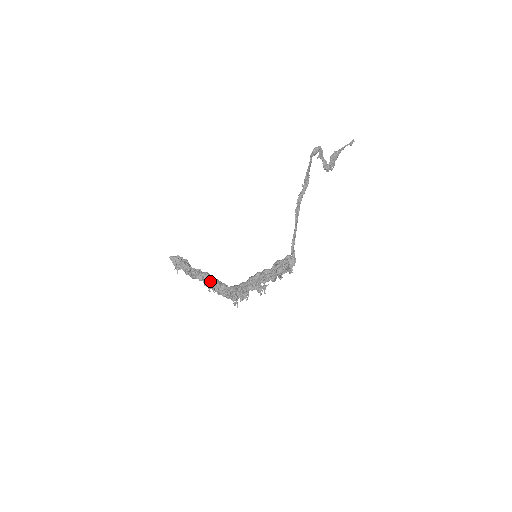
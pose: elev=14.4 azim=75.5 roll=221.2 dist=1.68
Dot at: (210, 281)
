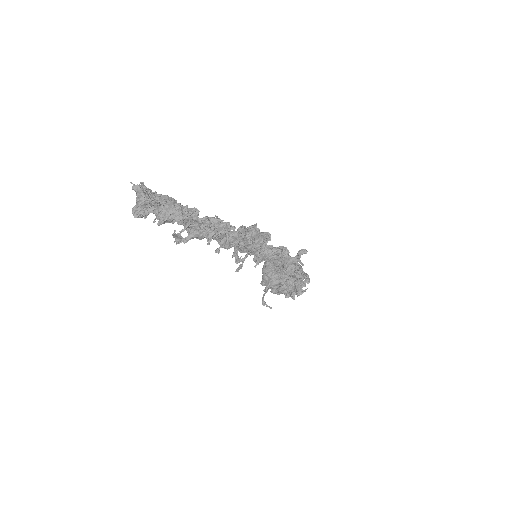
Dot at: (227, 234)
